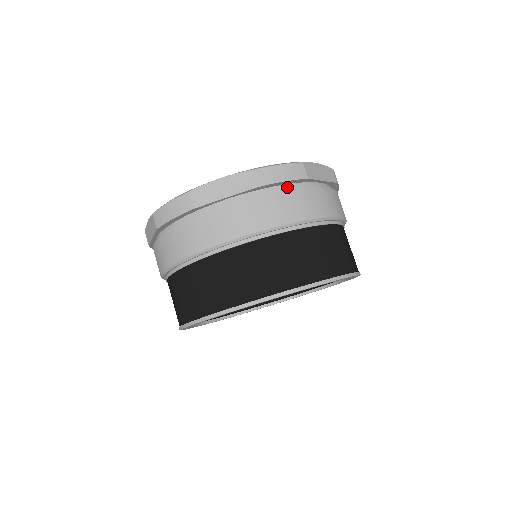
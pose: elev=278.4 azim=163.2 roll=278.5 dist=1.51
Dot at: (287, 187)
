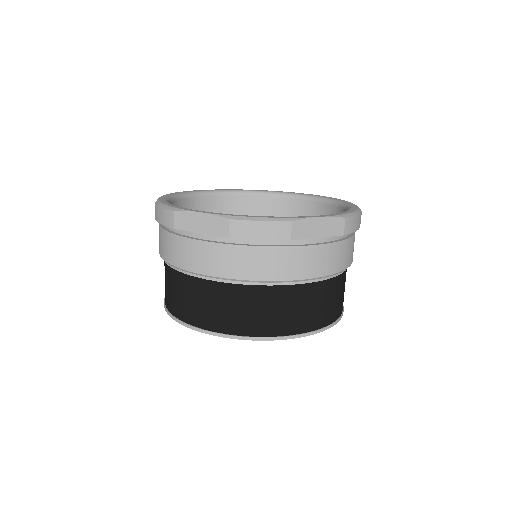
Dot at: (266, 241)
